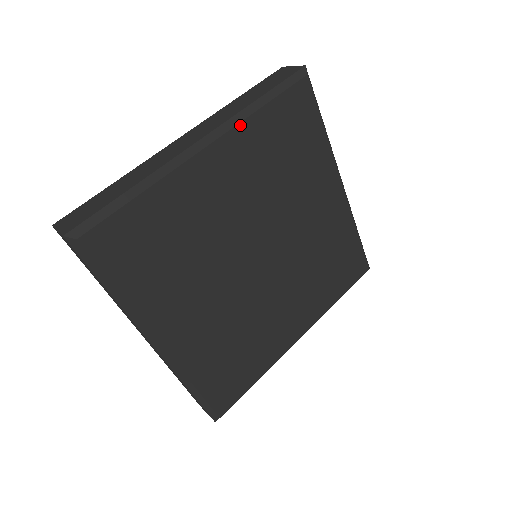
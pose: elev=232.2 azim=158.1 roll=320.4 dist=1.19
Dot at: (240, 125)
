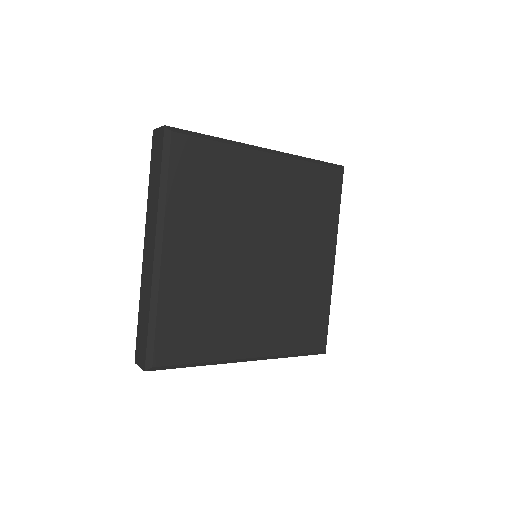
Dot at: (294, 160)
